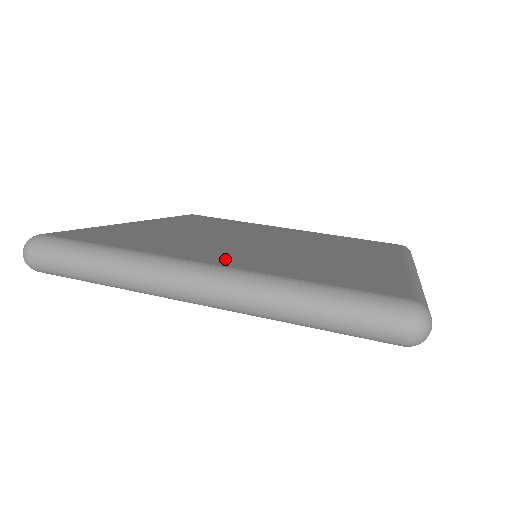
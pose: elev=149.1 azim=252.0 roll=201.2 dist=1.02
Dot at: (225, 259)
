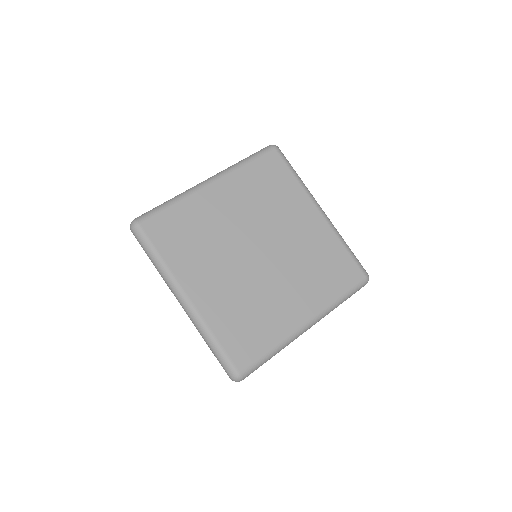
Dot at: (302, 308)
